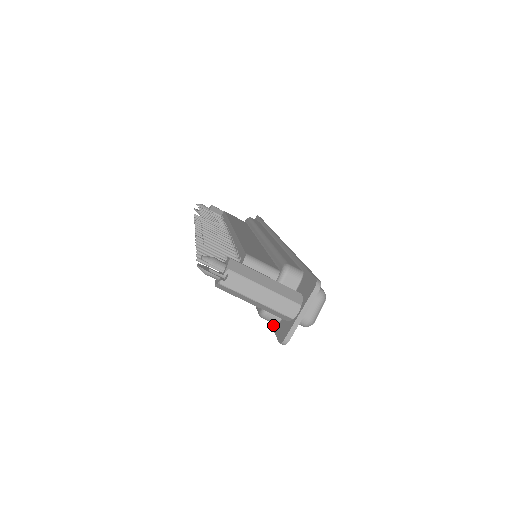
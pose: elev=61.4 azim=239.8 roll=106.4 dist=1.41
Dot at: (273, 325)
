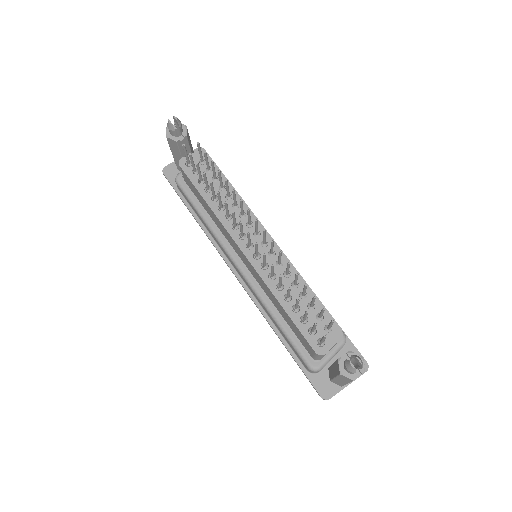
Dot at: (305, 370)
